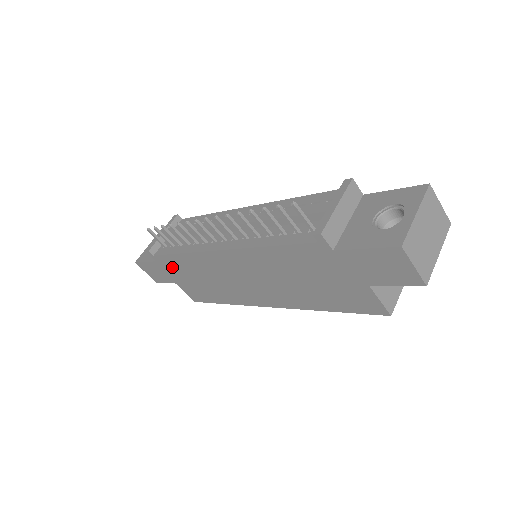
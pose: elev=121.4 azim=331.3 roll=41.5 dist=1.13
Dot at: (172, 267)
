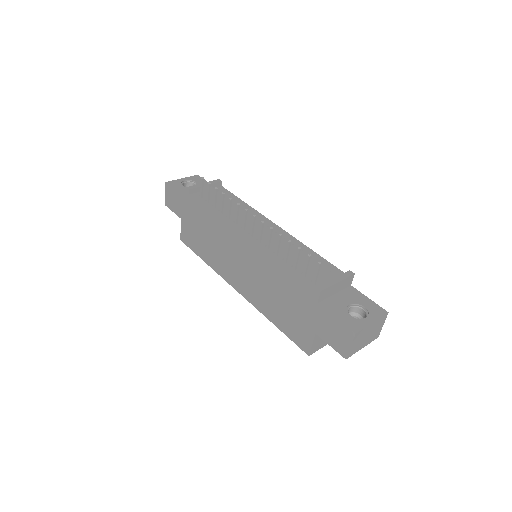
Dot at: (194, 212)
